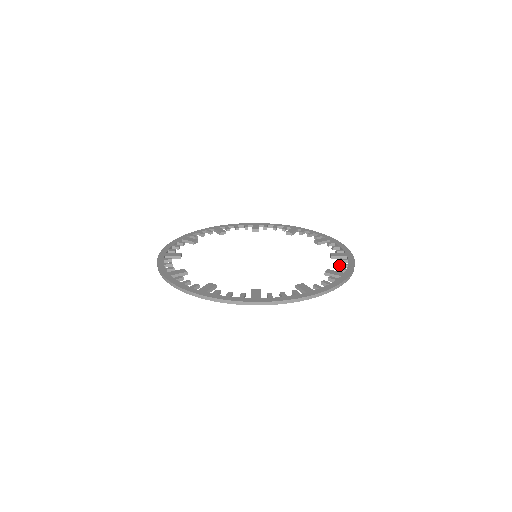
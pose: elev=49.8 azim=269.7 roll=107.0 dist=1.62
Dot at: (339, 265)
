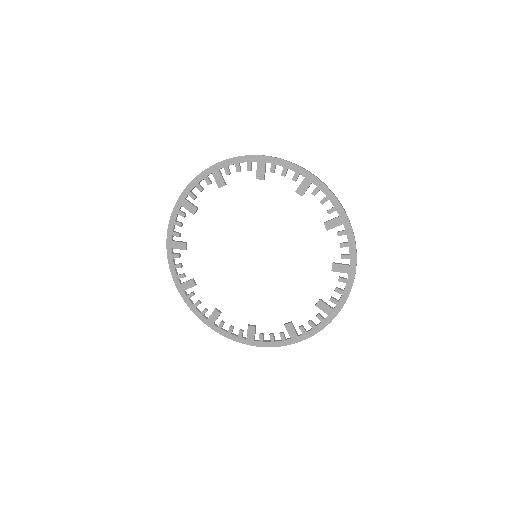
Dot at: (336, 287)
